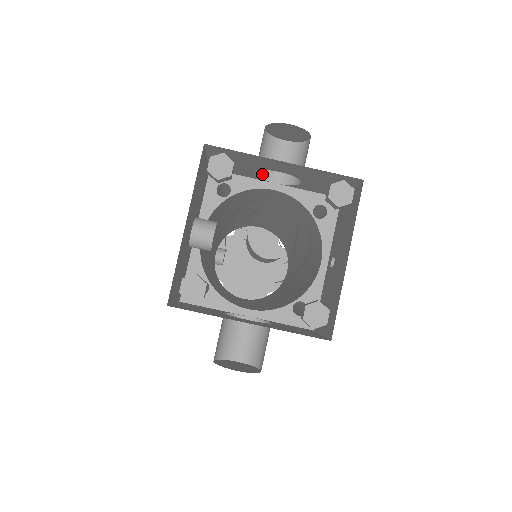
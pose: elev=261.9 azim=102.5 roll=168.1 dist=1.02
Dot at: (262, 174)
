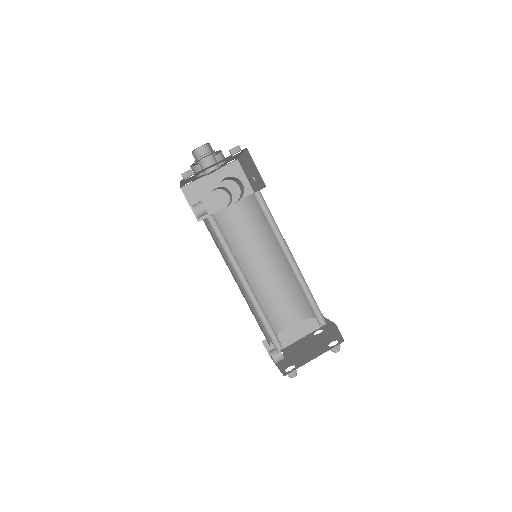
Dot at: (219, 208)
